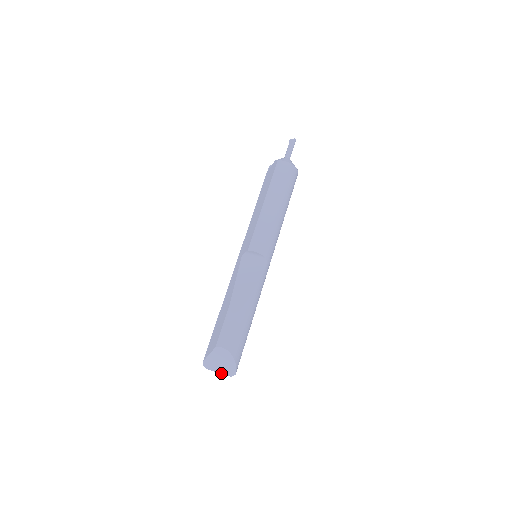
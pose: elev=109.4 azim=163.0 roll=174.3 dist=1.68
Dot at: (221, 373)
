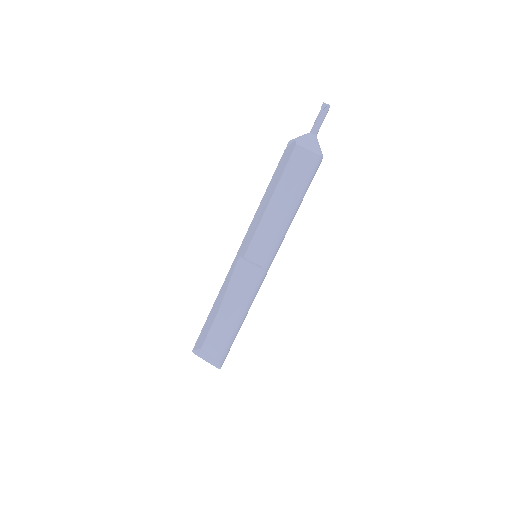
Dot at: (209, 362)
